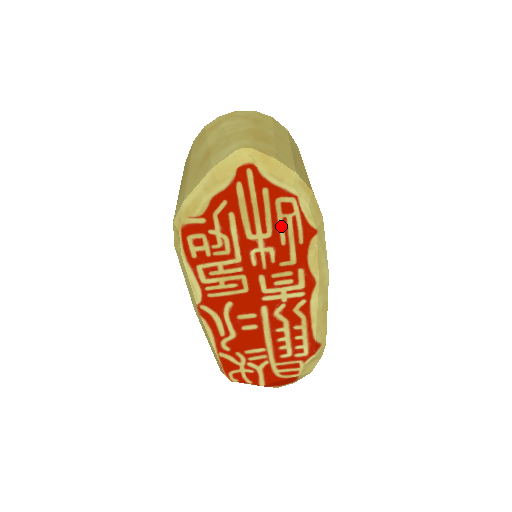
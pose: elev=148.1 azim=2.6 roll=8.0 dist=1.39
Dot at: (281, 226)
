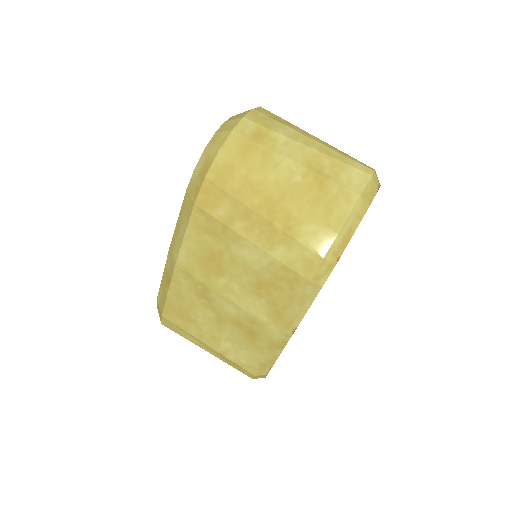
Dot at: occluded
